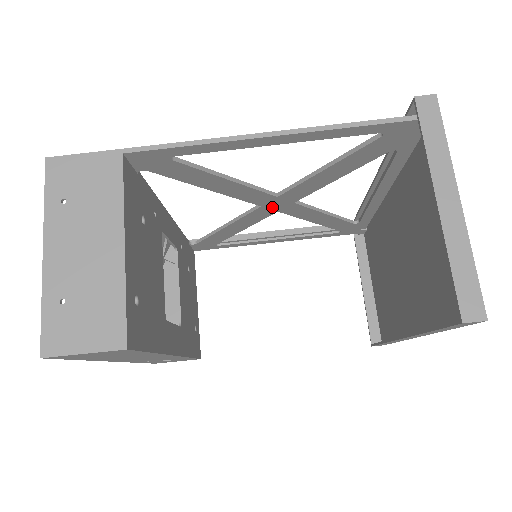
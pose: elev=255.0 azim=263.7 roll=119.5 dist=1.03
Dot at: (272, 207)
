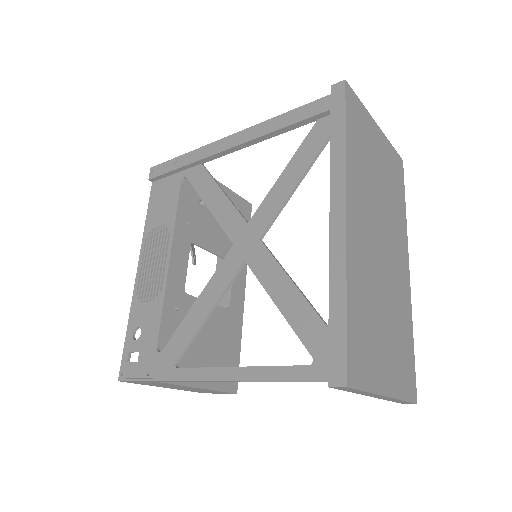
Dot at: (244, 238)
